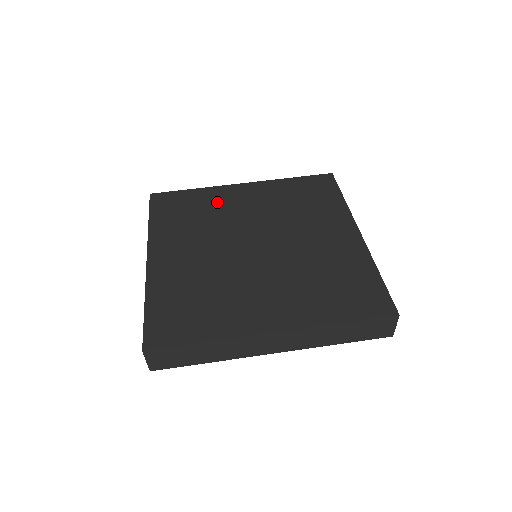
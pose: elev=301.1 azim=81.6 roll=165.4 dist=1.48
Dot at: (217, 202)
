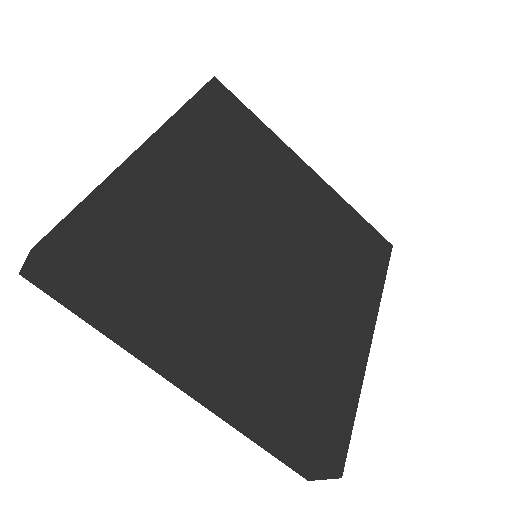
Dot at: (271, 159)
